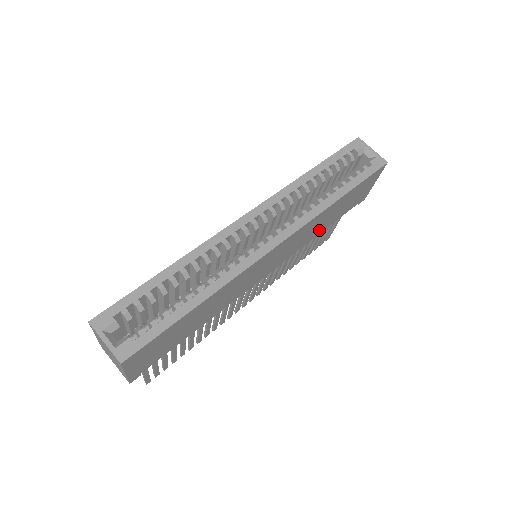
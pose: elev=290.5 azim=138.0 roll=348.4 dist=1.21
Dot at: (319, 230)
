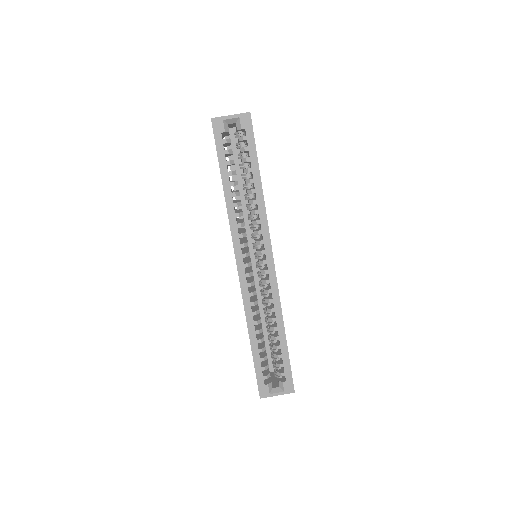
Dot at: occluded
